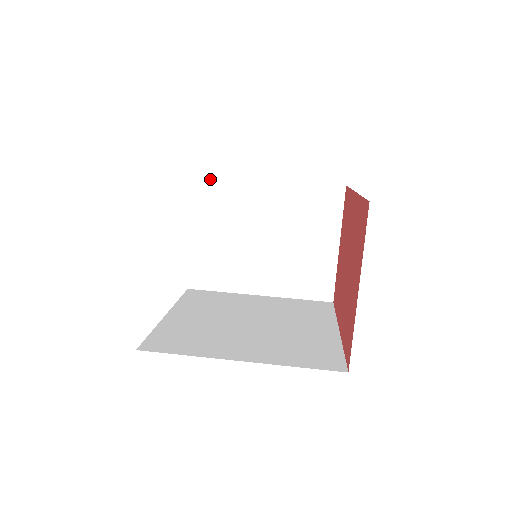
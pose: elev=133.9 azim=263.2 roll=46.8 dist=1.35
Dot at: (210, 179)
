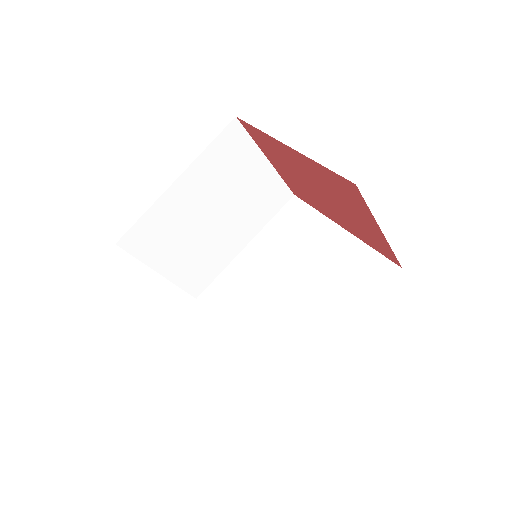
Dot at: (133, 230)
